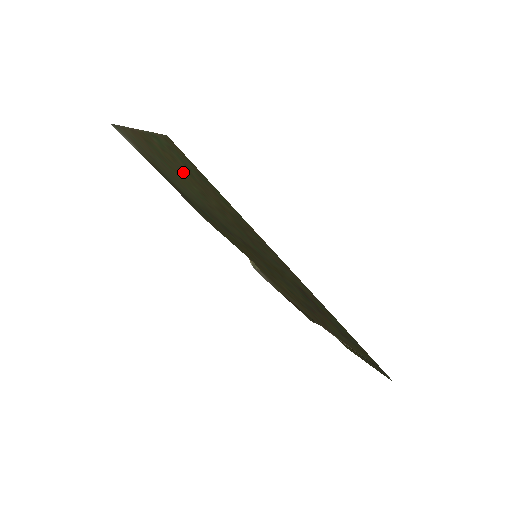
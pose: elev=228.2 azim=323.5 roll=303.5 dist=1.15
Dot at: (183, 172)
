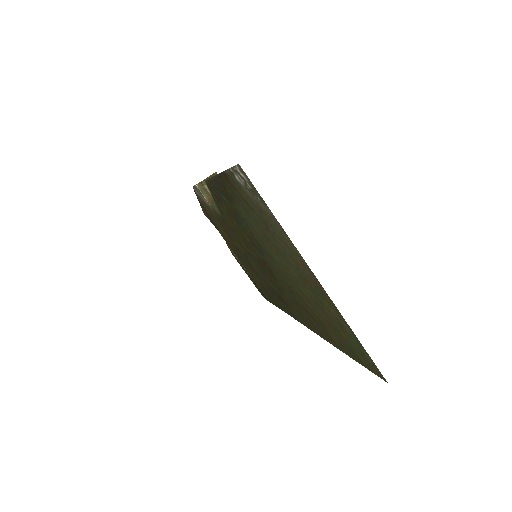
Dot at: (323, 310)
